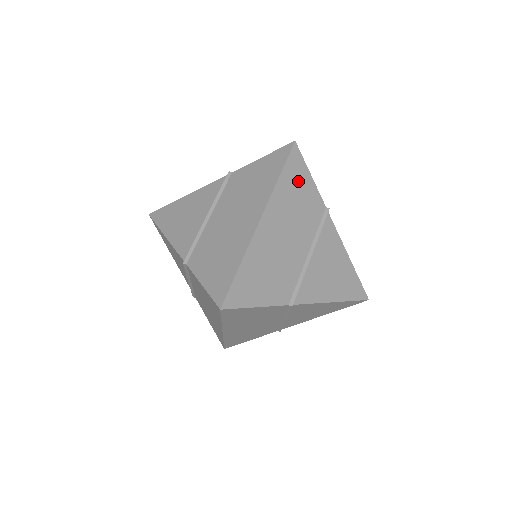
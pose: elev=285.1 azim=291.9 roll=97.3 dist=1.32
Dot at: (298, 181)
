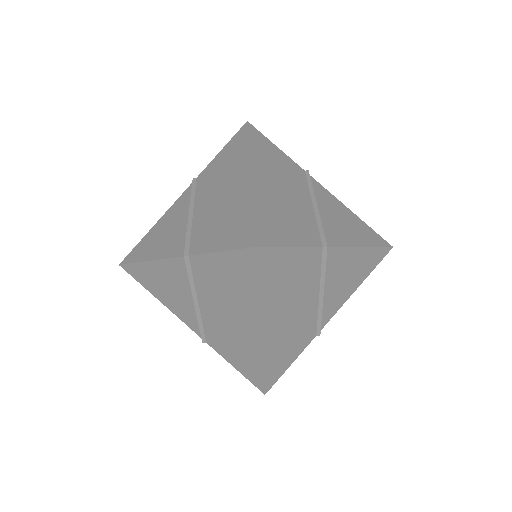
Dot at: (280, 270)
